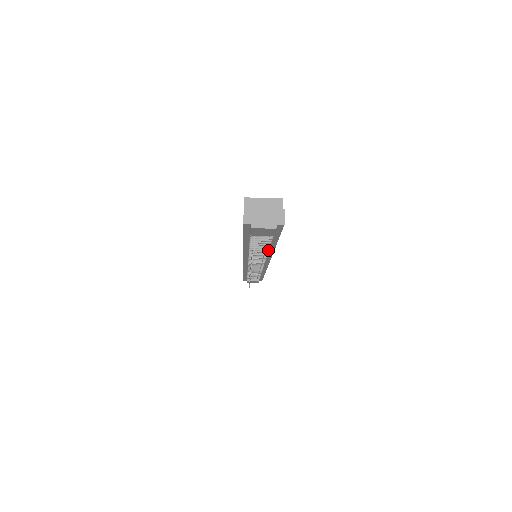
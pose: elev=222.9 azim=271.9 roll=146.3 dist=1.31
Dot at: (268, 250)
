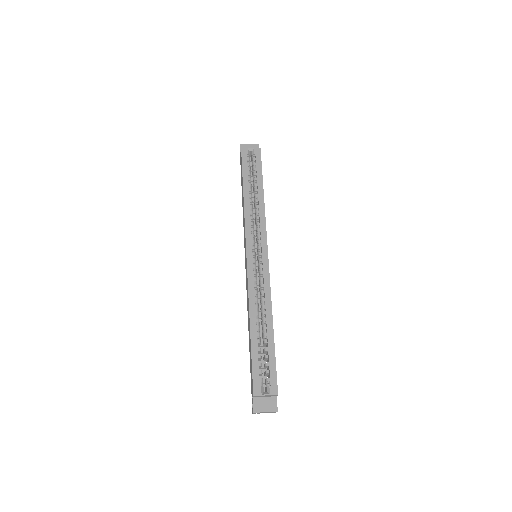
Dot at: occluded
